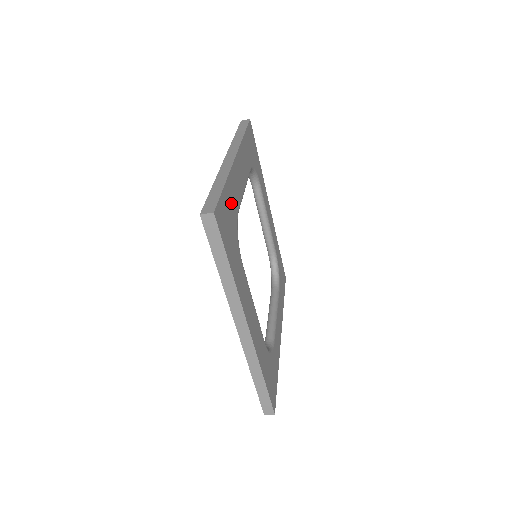
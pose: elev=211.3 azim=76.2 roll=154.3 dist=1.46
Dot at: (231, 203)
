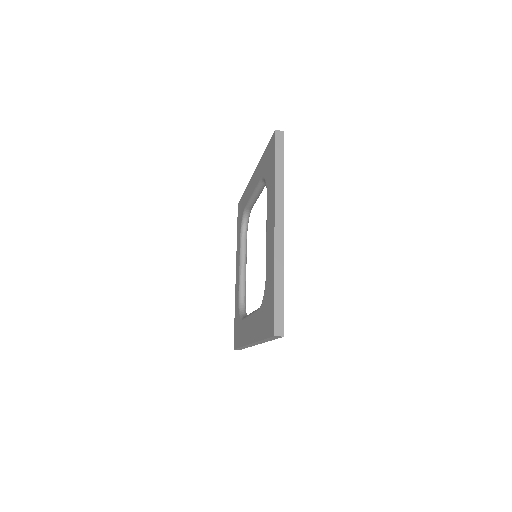
Dot at: occluded
